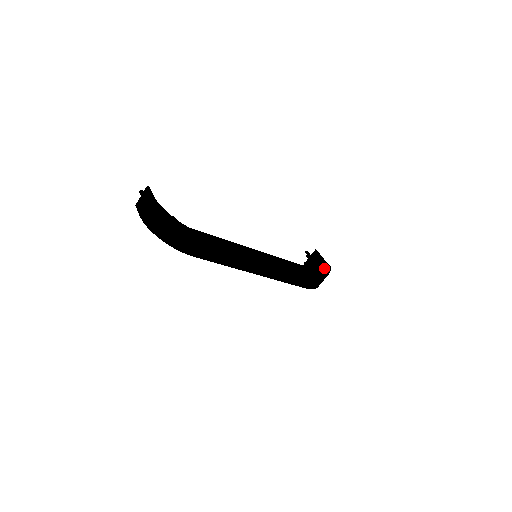
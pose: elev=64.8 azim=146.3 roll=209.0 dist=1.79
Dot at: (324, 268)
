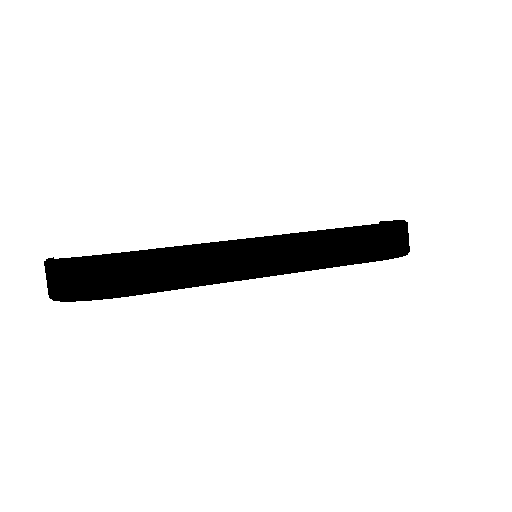
Dot at: occluded
